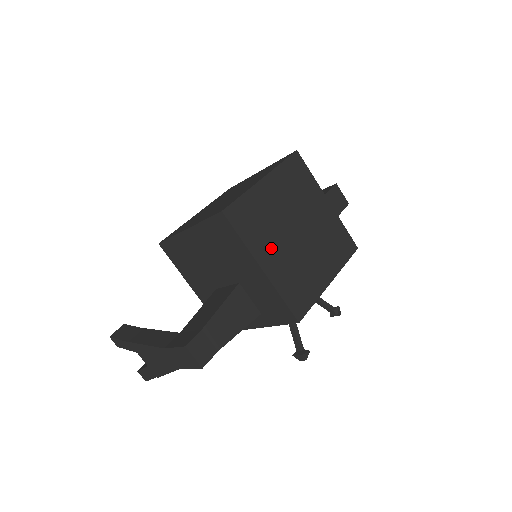
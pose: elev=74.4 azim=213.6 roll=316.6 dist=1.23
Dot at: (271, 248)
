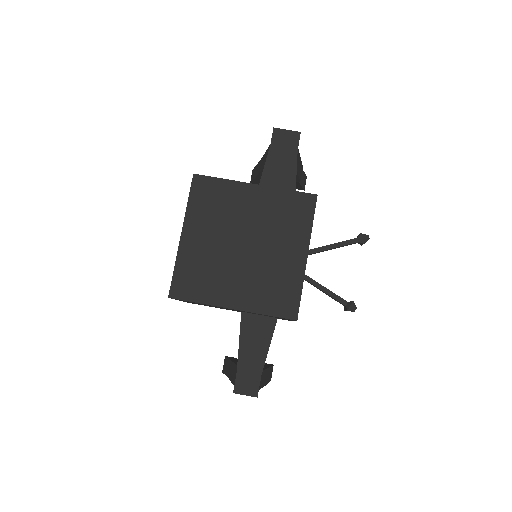
Dot at: (229, 284)
